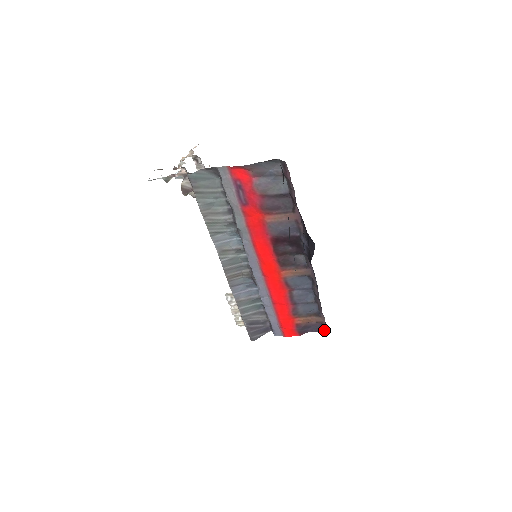
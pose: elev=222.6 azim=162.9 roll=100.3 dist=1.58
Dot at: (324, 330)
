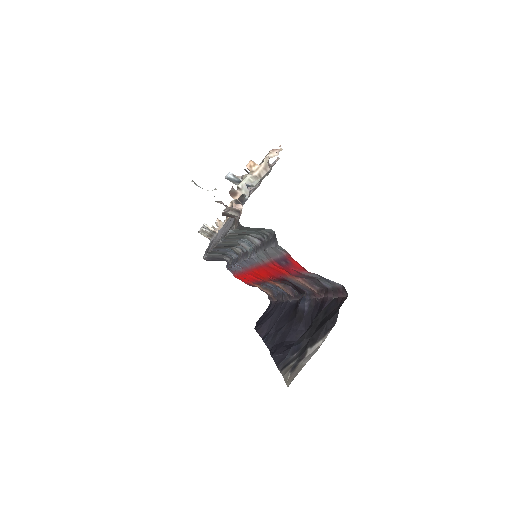
Dot at: (269, 297)
